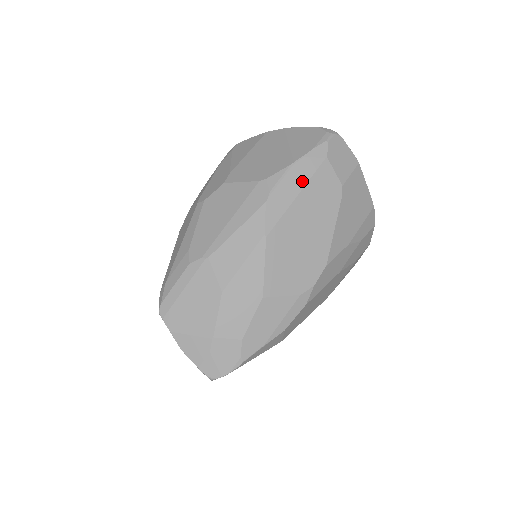
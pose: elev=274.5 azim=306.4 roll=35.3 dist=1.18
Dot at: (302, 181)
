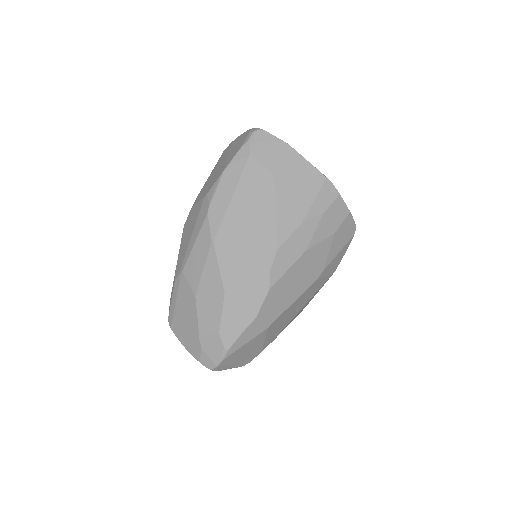
Dot at: (233, 184)
